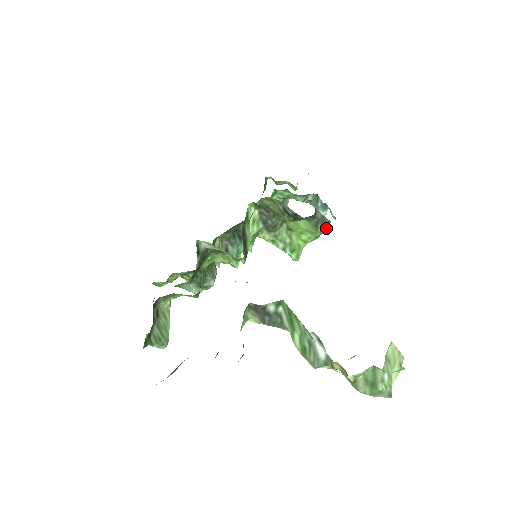
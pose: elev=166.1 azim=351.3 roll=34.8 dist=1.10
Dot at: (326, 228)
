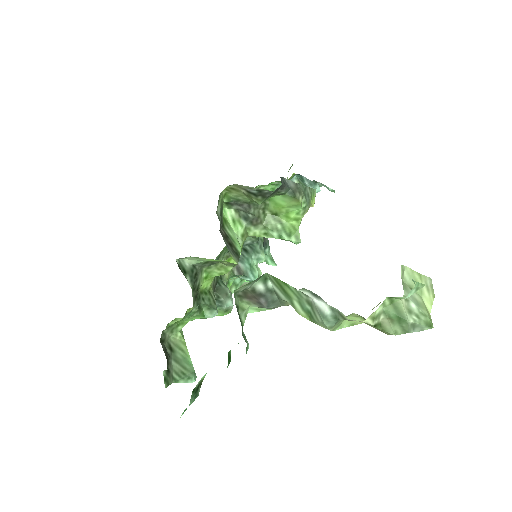
Dot at: (314, 198)
